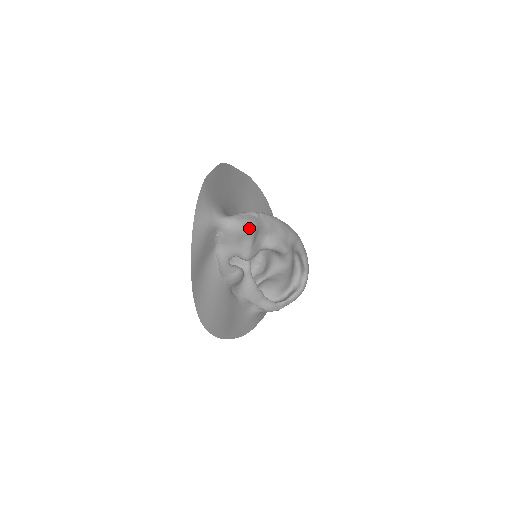
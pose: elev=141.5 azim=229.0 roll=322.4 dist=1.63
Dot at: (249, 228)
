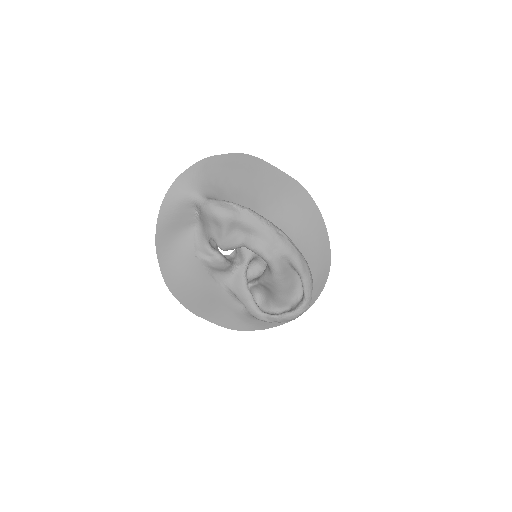
Dot at: (221, 216)
